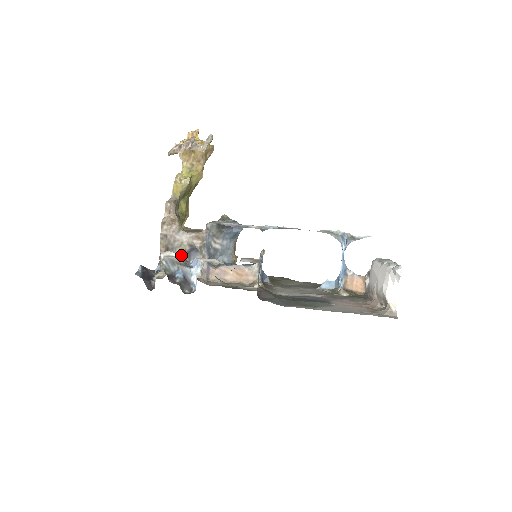
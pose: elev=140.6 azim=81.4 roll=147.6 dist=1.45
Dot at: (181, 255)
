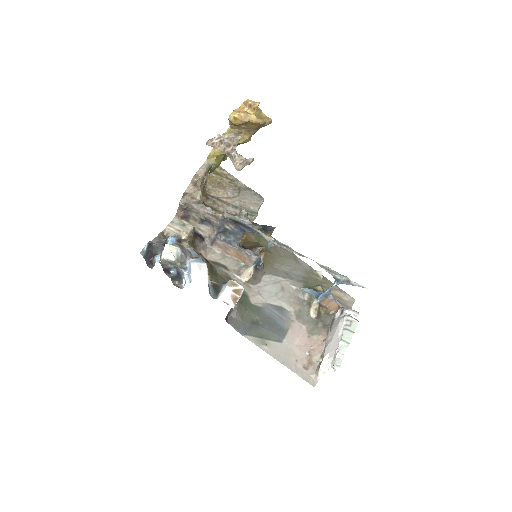
Dot at: (195, 218)
